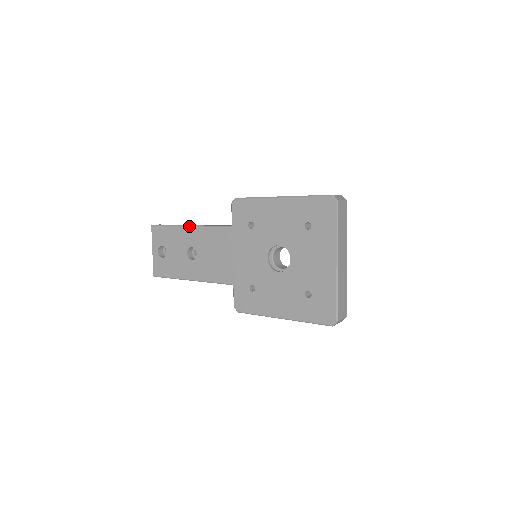
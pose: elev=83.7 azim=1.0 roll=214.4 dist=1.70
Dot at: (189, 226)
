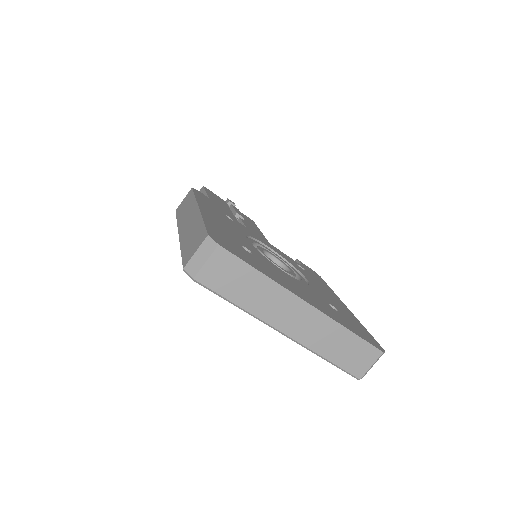
Dot at: occluded
